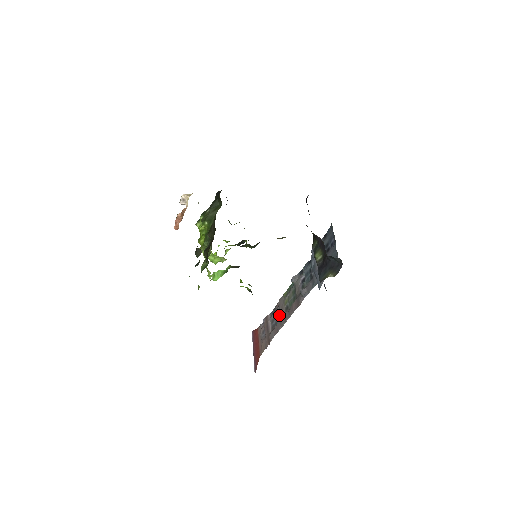
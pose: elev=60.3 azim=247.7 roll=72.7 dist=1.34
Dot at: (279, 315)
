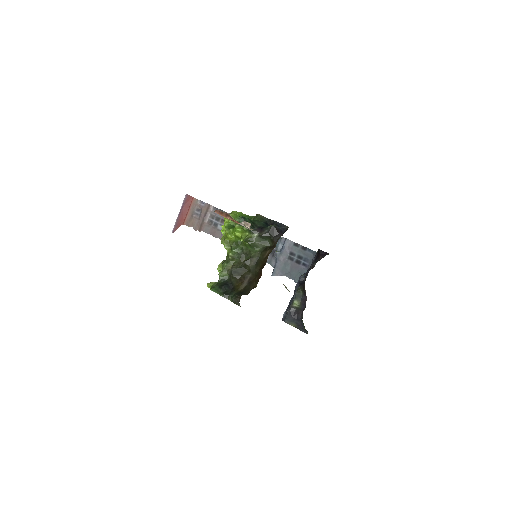
Dot at: occluded
